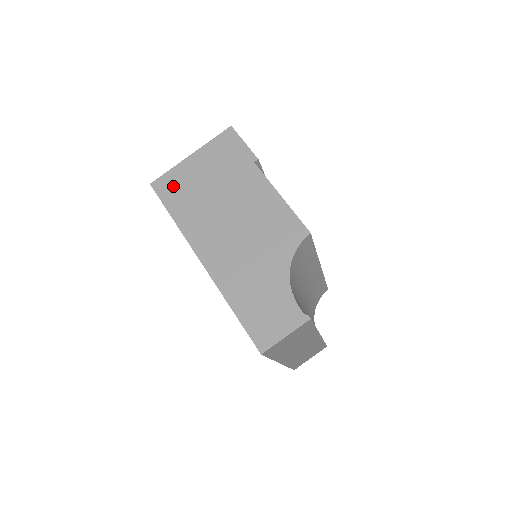
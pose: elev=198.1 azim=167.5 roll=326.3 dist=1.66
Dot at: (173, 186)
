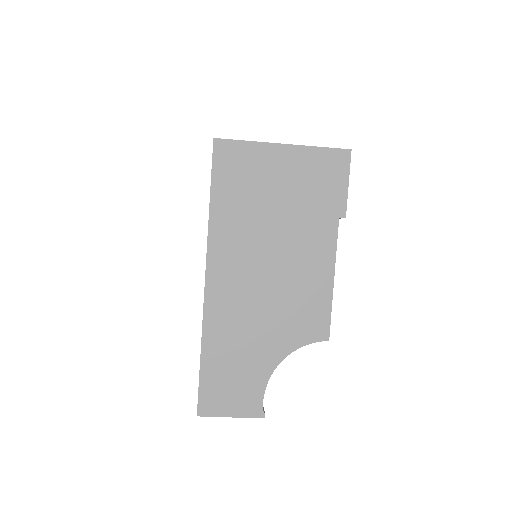
Dot at: (237, 166)
